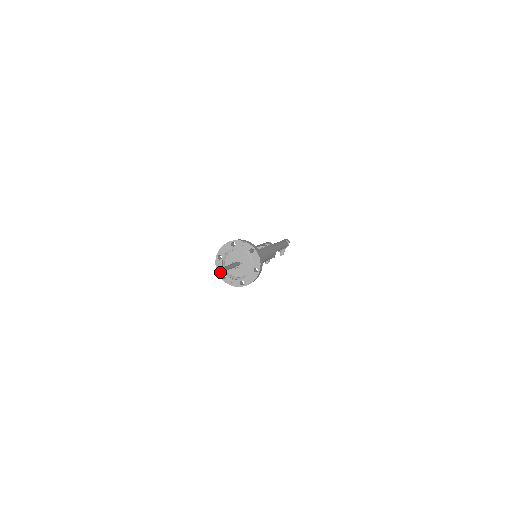
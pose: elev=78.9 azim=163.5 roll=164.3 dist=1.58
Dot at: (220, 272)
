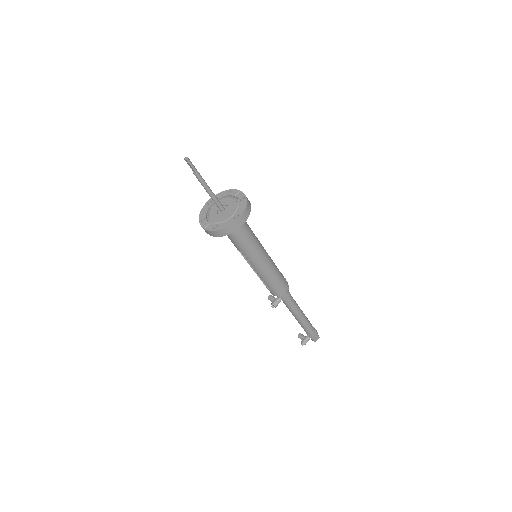
Dot at: (190, 163)
